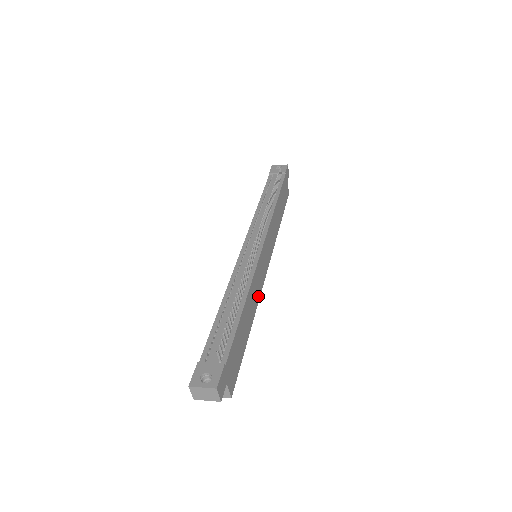
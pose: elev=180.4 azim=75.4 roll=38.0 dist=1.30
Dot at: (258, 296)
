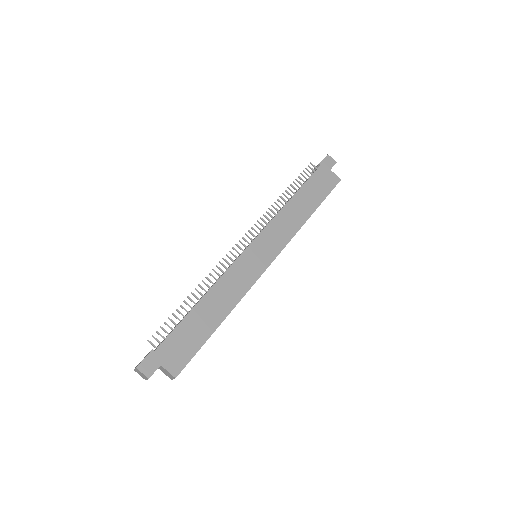
Dot at: (242, 291)
